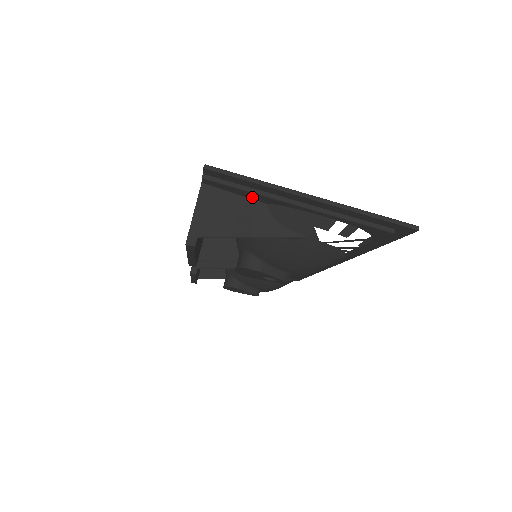
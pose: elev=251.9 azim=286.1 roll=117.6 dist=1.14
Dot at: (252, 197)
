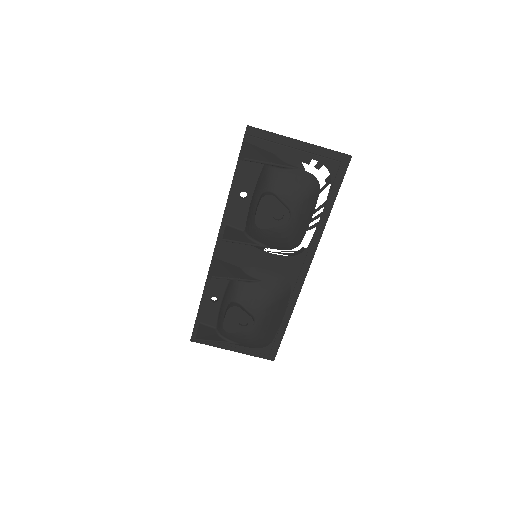
Dot at: (268, 149)
